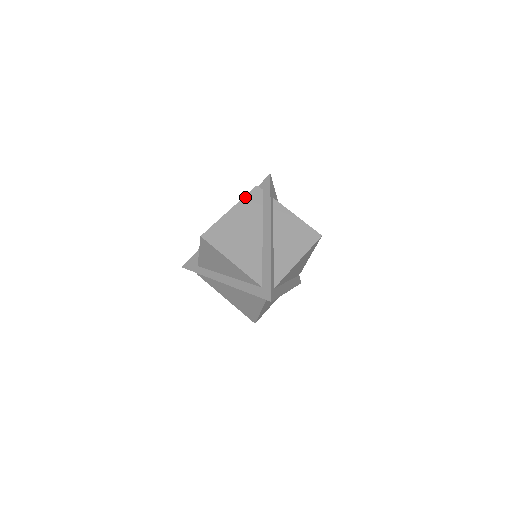
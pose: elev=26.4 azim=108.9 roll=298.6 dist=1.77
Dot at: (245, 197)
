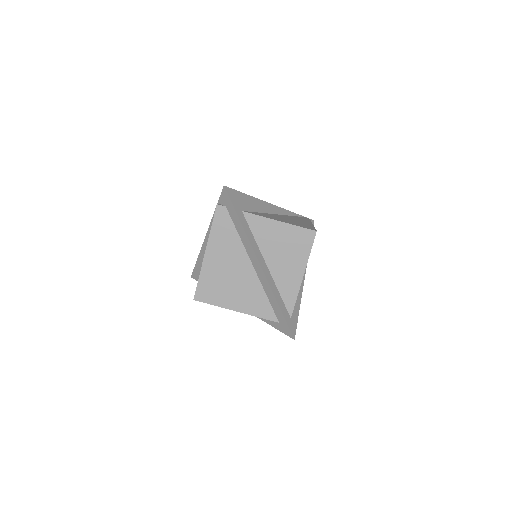
Dot at: (212, 228)
